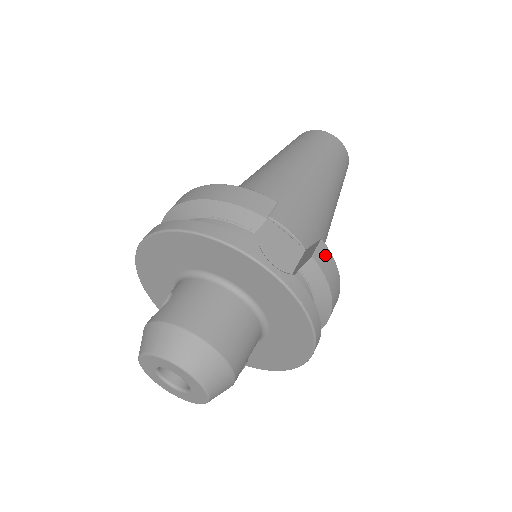
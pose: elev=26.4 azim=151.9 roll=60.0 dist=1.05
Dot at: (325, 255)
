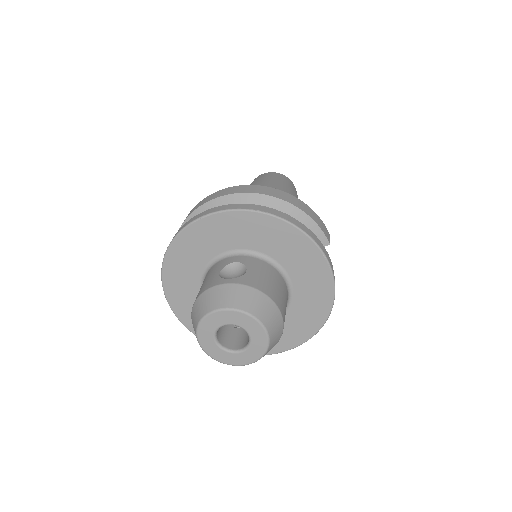
Dot at: occluded
